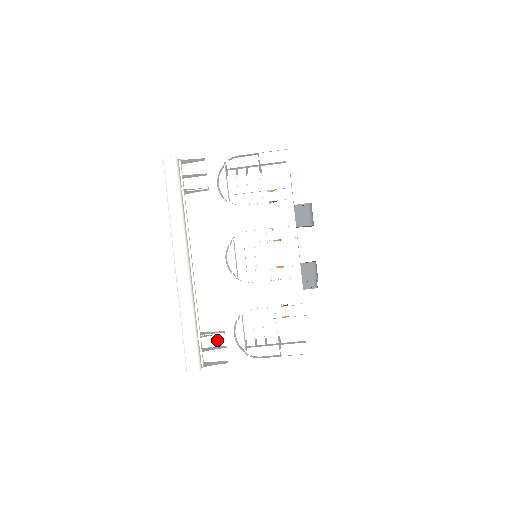
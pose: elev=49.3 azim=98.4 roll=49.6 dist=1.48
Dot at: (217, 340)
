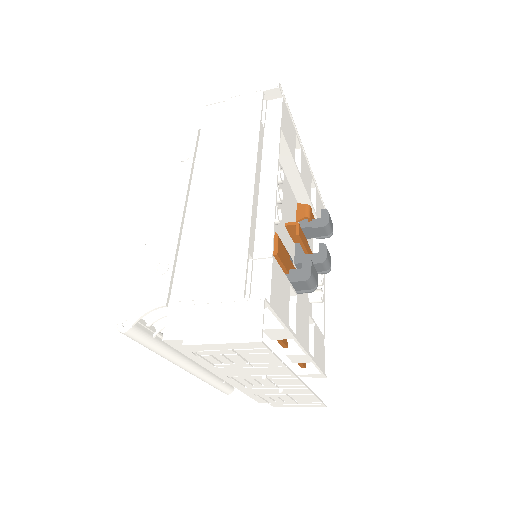
Dot at: occluded
